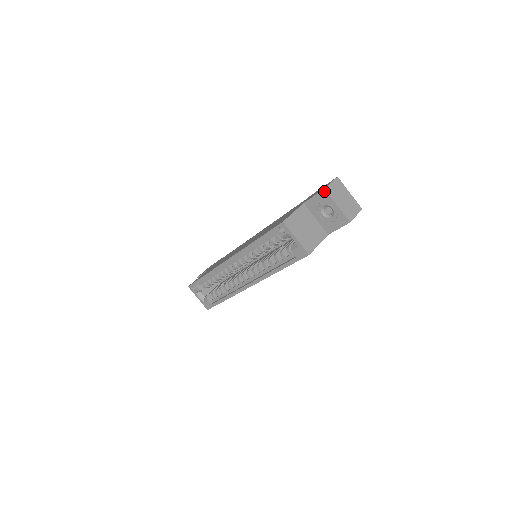
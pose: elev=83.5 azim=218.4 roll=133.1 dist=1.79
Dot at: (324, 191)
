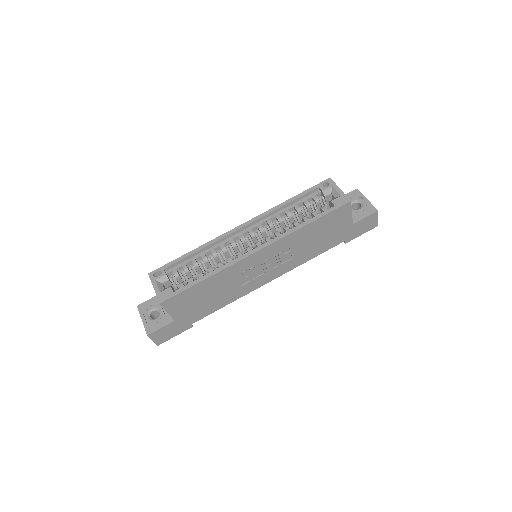
Dot at: (356, 190)
